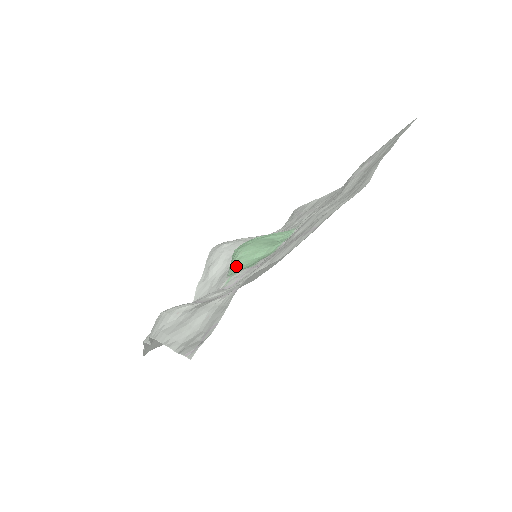
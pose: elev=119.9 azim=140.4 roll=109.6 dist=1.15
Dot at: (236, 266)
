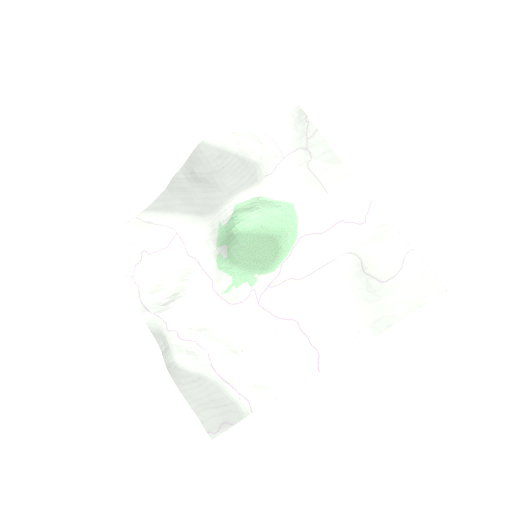
Dot at: (236, 261)
